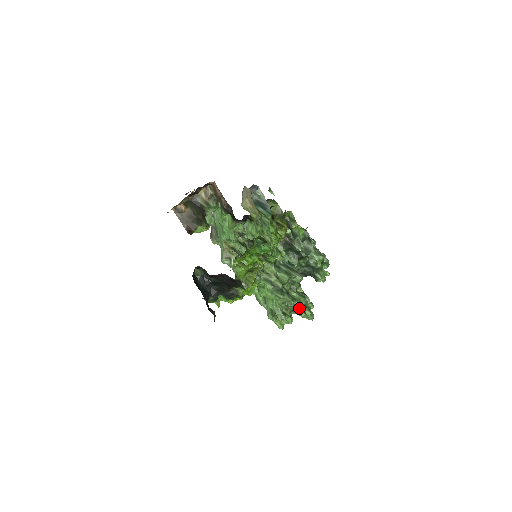
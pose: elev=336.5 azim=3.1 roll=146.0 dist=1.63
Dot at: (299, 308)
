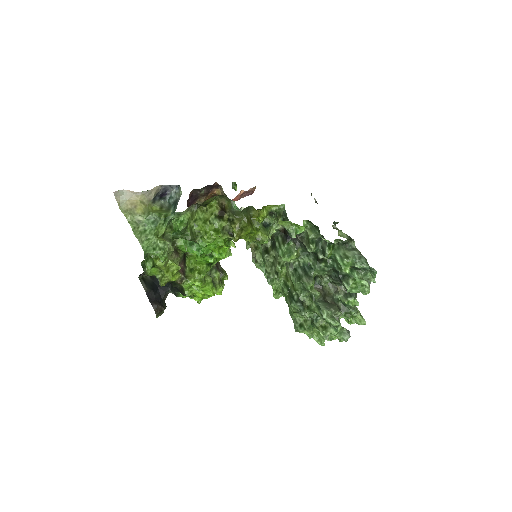
Dot at: (316, 322)
